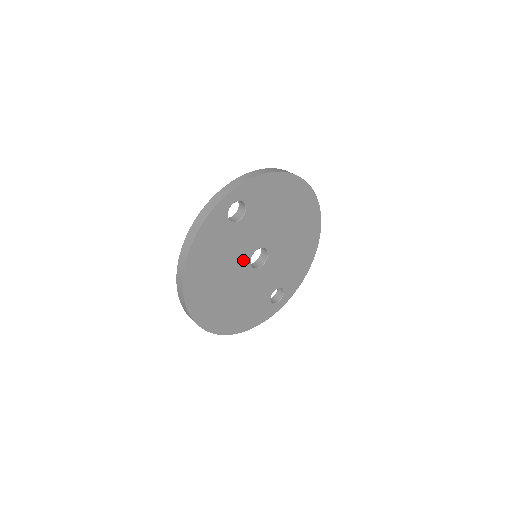
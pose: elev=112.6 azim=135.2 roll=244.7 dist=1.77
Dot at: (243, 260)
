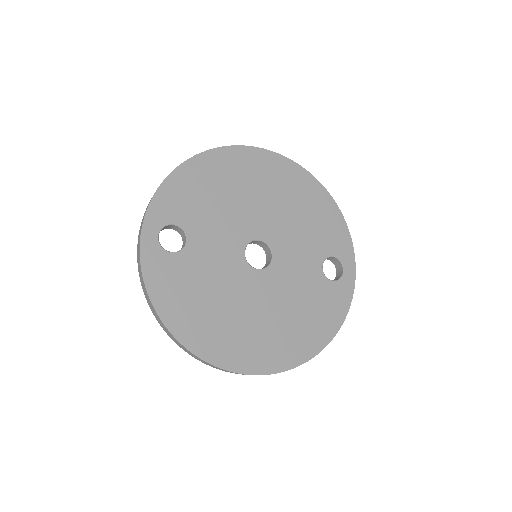
Dot at: (240, 272)
